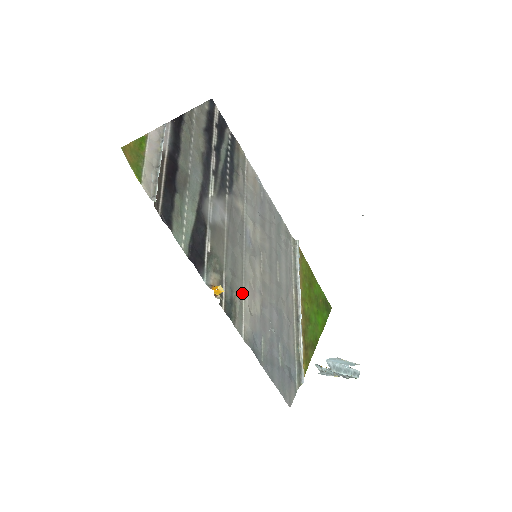
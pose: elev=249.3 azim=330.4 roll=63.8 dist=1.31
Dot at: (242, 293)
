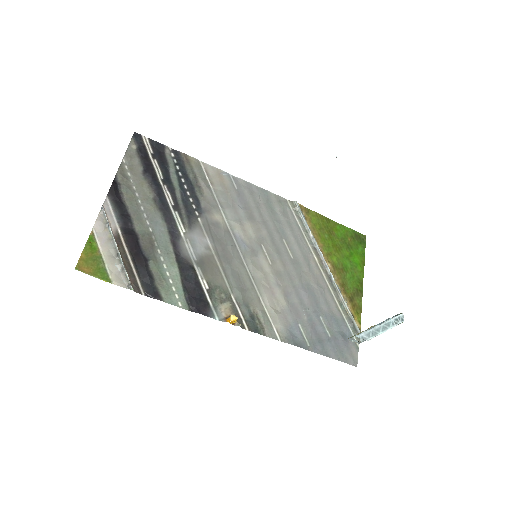
Dot at: (259, 300)
